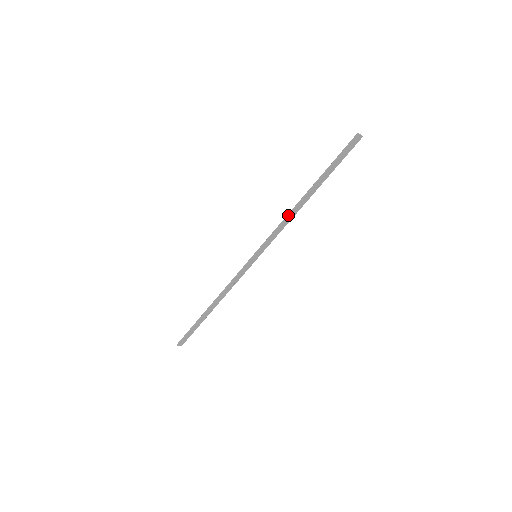
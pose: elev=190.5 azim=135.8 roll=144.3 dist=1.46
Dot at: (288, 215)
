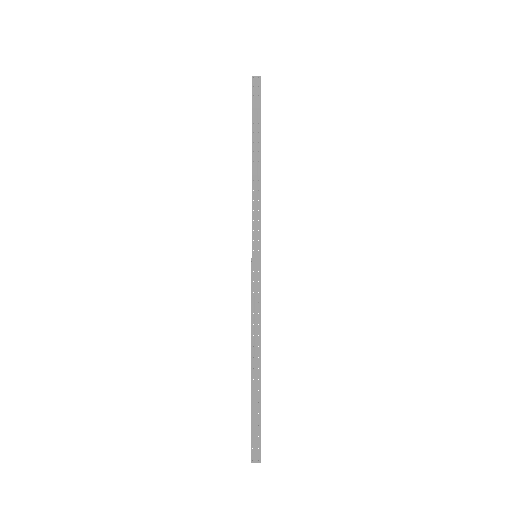
Dot at: occluded
